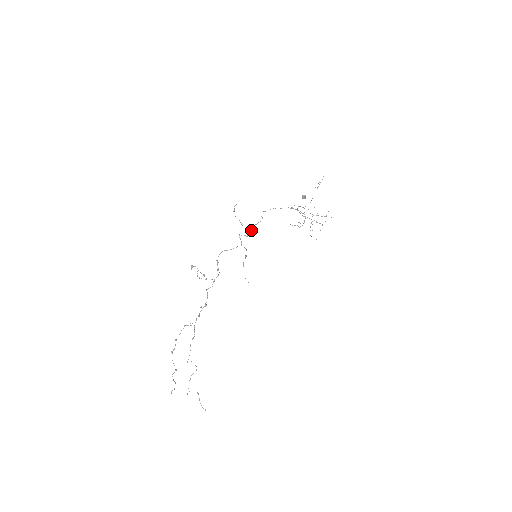
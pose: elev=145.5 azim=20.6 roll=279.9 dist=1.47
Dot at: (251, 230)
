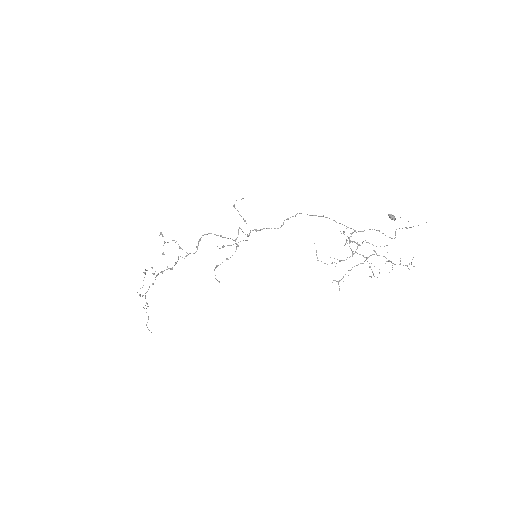
Dot at: occluded
